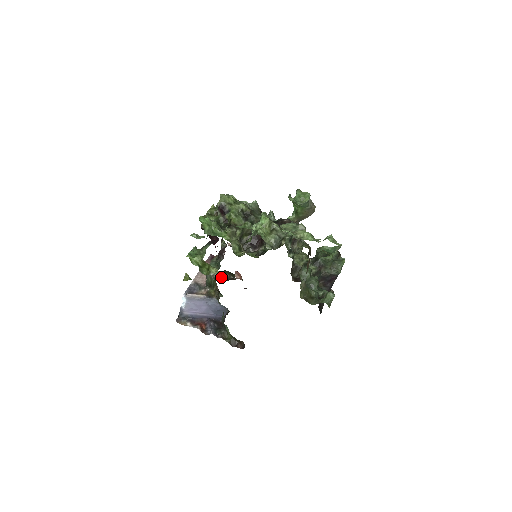
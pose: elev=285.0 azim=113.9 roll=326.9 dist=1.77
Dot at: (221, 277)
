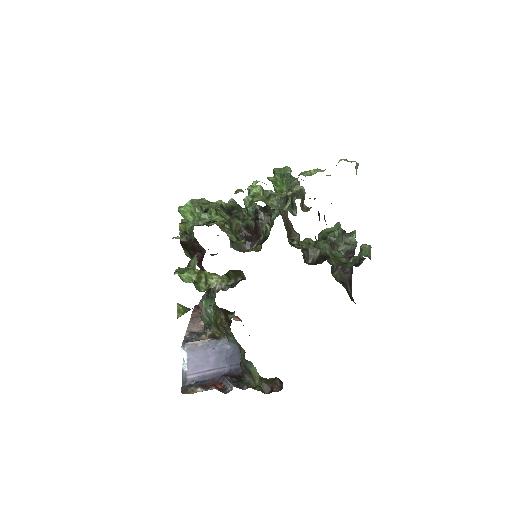
Dot at: (225, 287)
